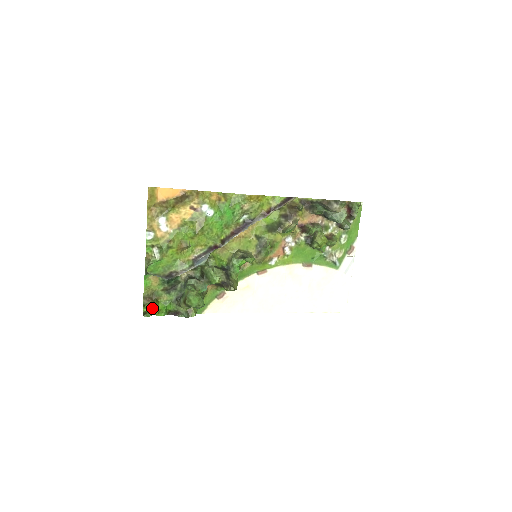
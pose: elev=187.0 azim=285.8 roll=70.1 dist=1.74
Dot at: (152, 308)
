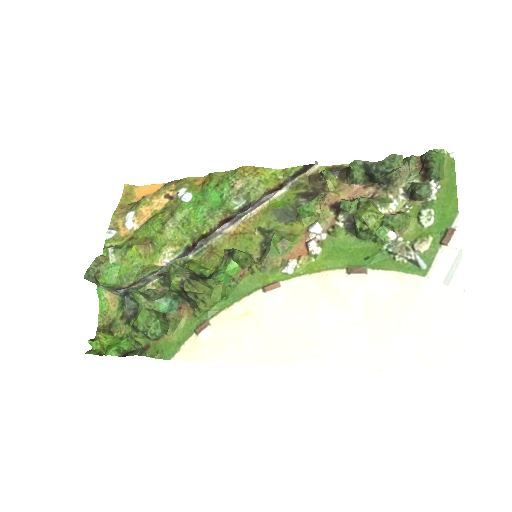
Dot at: (101, 343)
